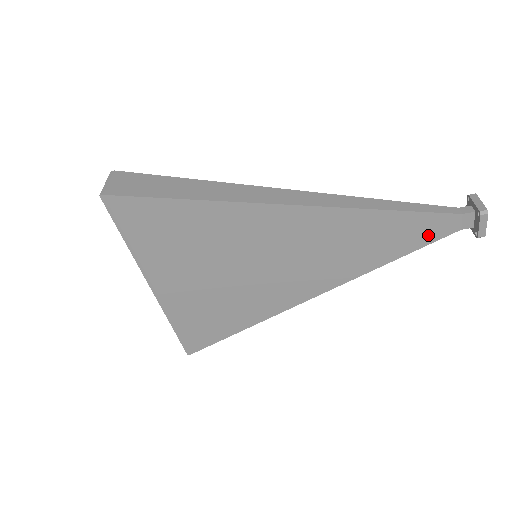
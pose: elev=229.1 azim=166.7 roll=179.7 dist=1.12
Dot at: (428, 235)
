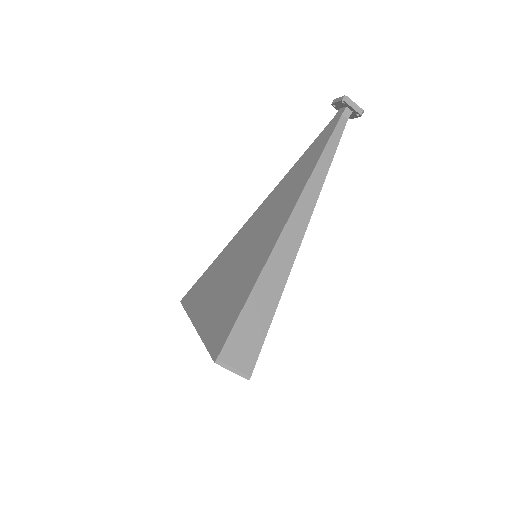
Dot at: occluded
